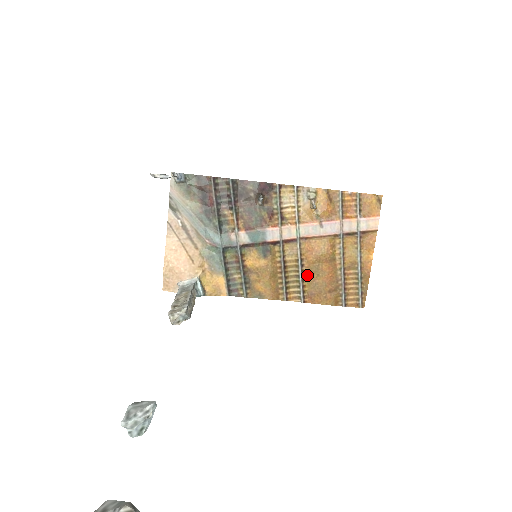
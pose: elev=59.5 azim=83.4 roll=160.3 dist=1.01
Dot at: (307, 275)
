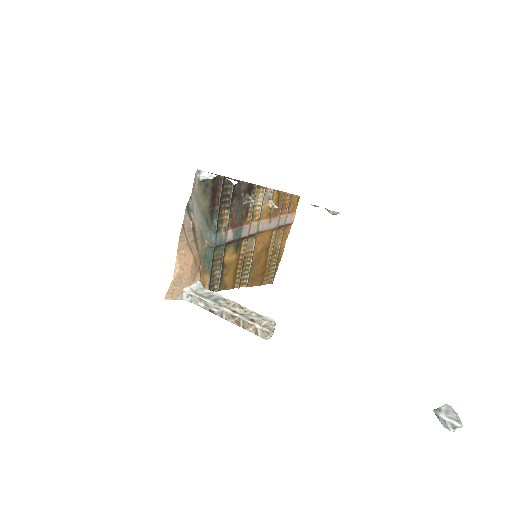
Dot at: (253, 263)
